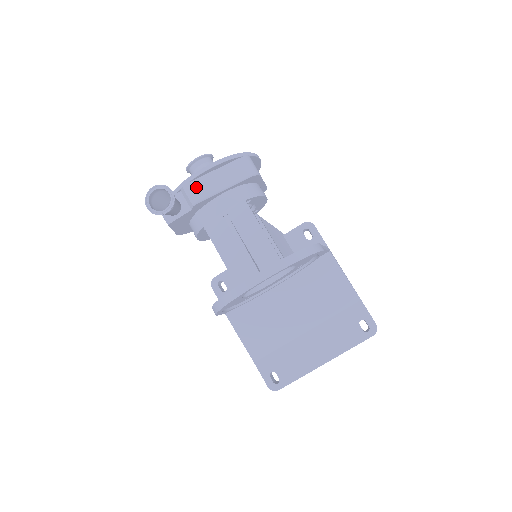
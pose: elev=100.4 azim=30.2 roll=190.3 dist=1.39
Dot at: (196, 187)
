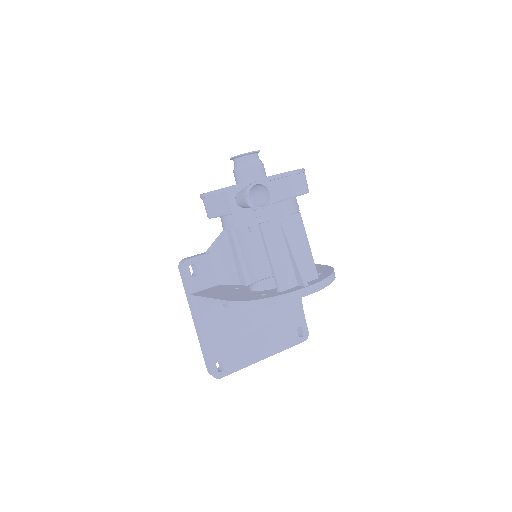
Dot at: occluded
